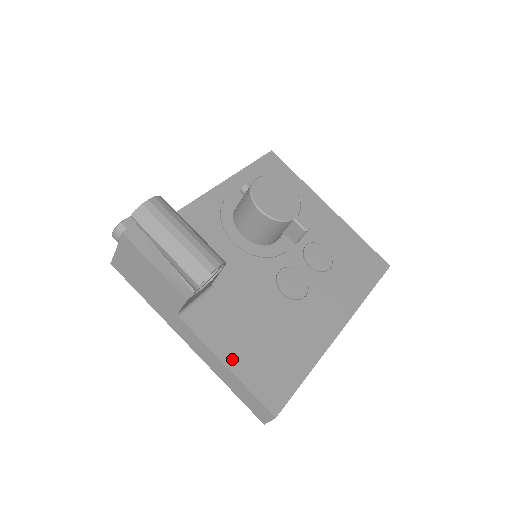
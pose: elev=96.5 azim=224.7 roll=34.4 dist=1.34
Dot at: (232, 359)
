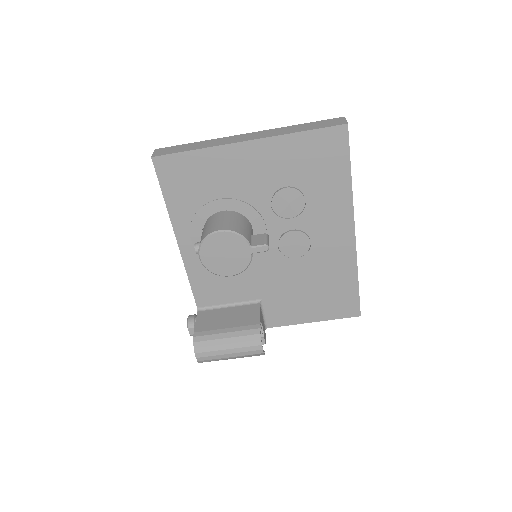
Dot at: (312, 317)
